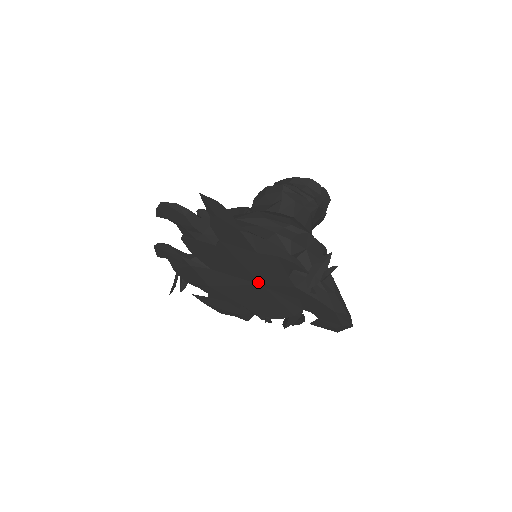
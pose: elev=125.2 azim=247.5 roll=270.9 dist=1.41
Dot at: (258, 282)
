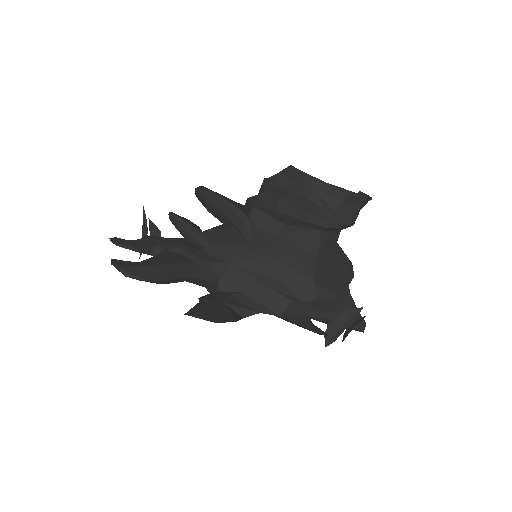
Dot at: occluded
